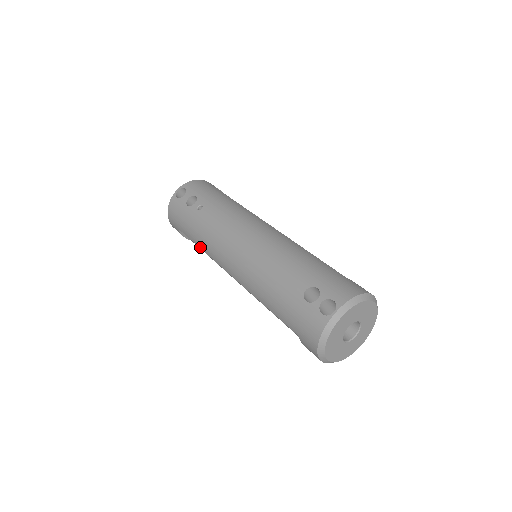
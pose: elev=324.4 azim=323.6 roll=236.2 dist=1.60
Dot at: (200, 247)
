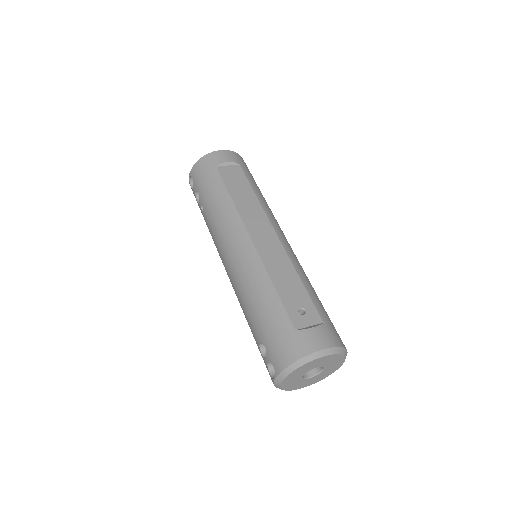
Dot at: occluded
